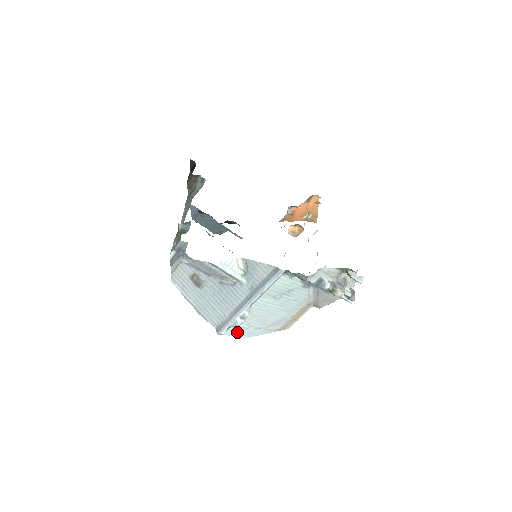
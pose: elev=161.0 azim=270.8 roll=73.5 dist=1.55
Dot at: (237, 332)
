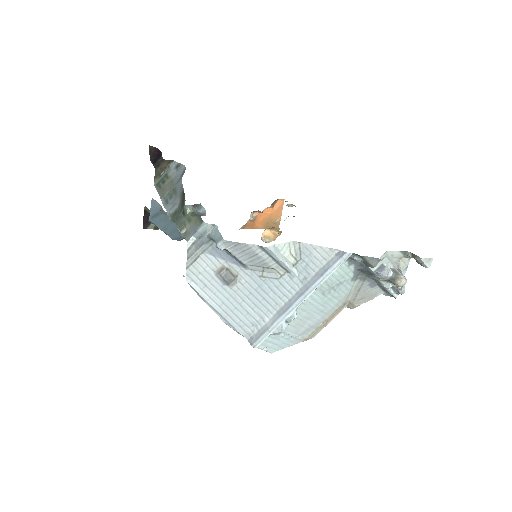
Dot at: (269, 344)
